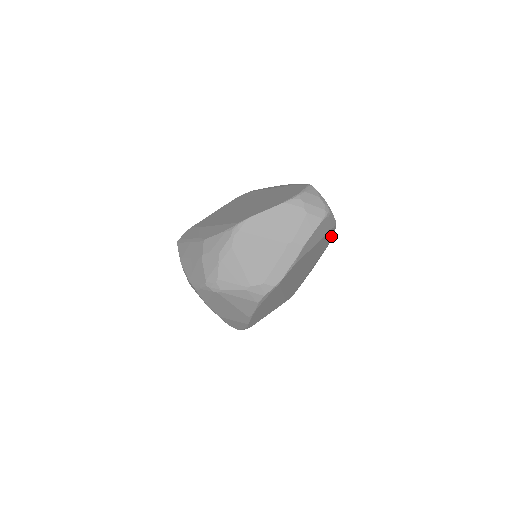
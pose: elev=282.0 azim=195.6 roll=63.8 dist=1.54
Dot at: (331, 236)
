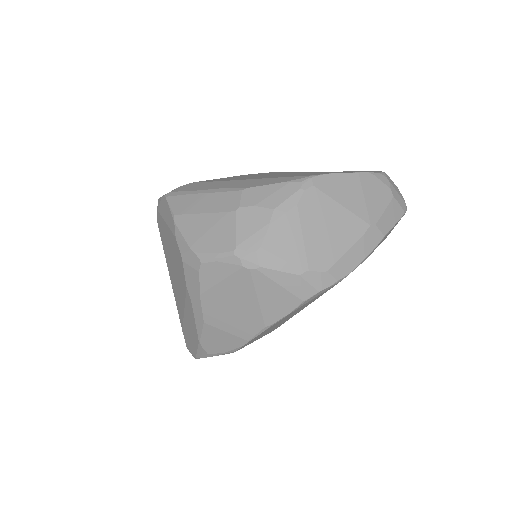
Dot at: occluded
